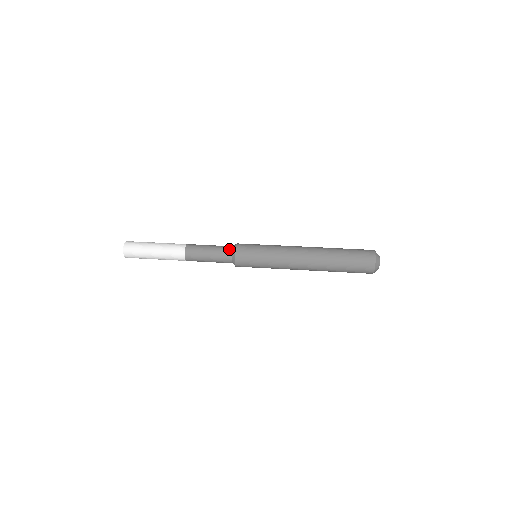
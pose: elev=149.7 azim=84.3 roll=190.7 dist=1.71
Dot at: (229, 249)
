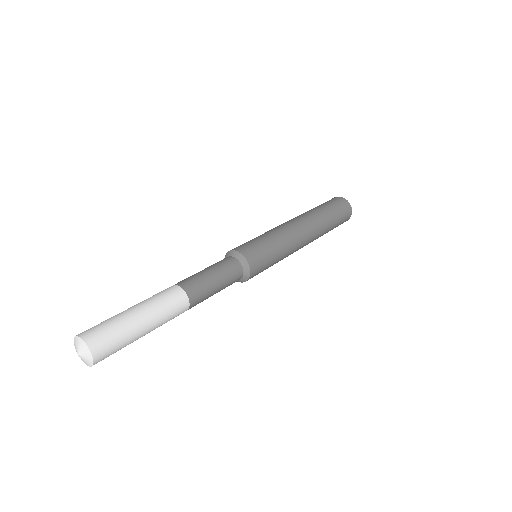
Dot at: occluded
